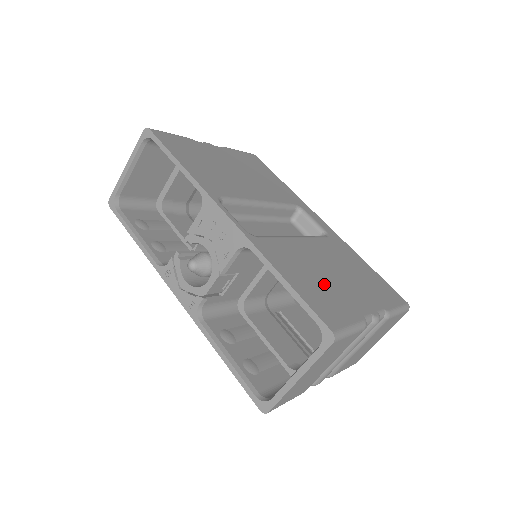
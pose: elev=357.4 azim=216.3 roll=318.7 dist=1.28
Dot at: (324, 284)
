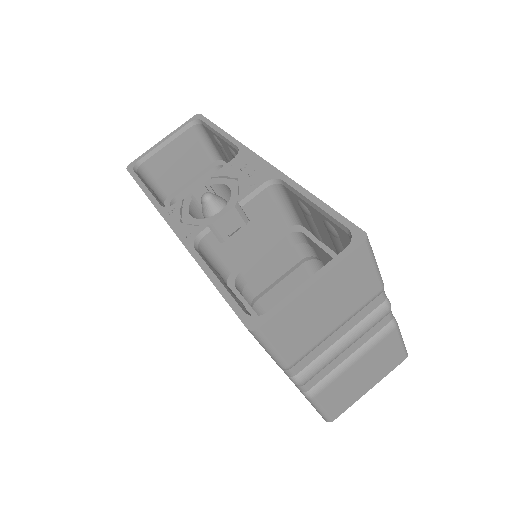
Dot at: occluded
